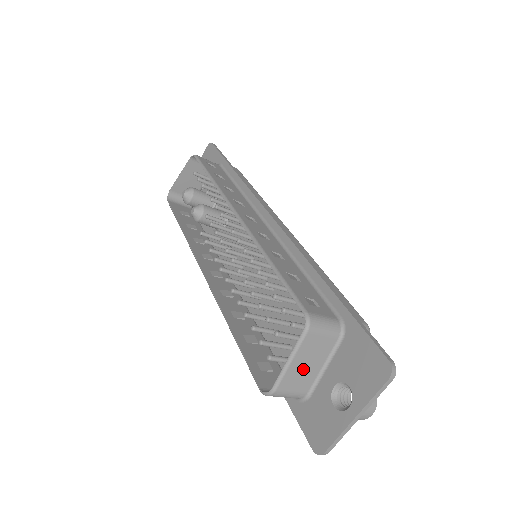
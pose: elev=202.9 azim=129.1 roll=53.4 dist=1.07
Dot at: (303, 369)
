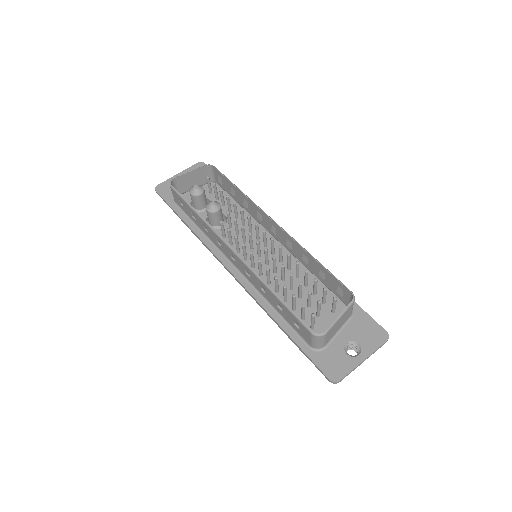
Dot at: (337, 327)
